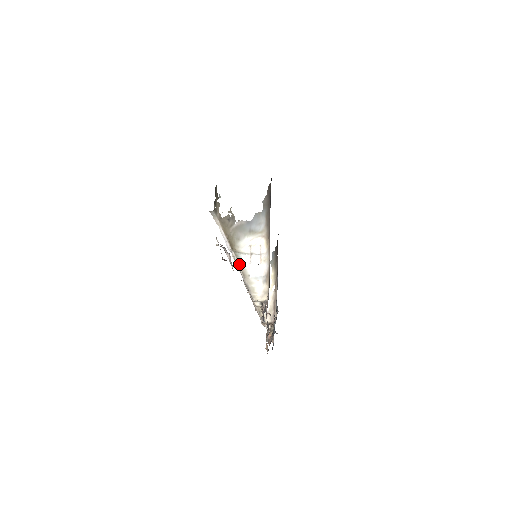
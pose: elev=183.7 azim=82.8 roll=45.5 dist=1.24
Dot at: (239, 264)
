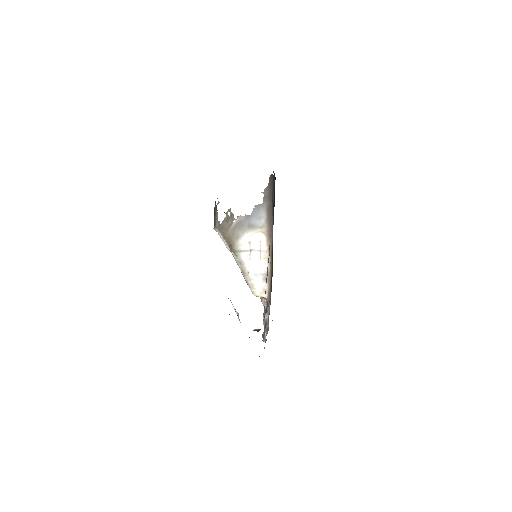
Dot at: (238, 263)
